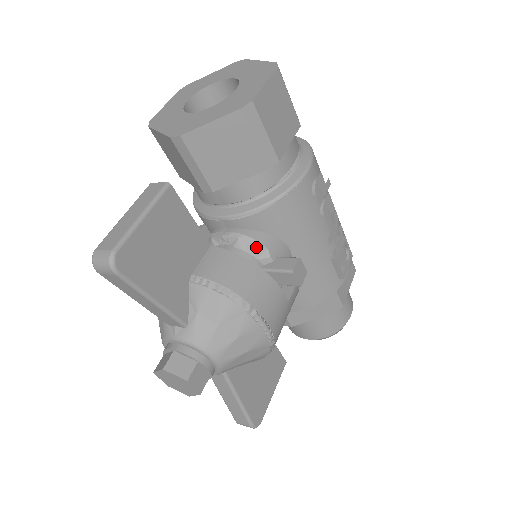
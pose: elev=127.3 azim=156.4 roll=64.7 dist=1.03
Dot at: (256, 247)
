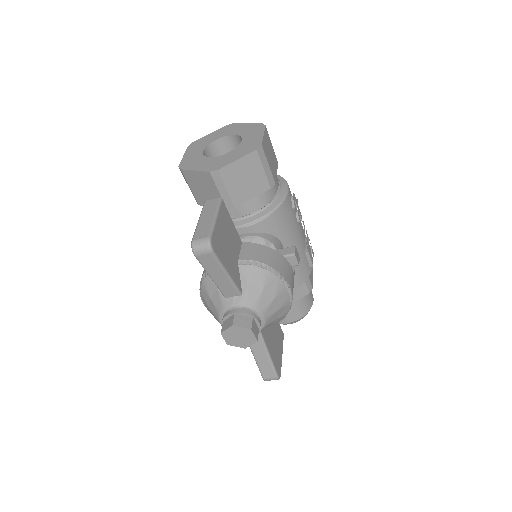
Dot at: (266, 243)
